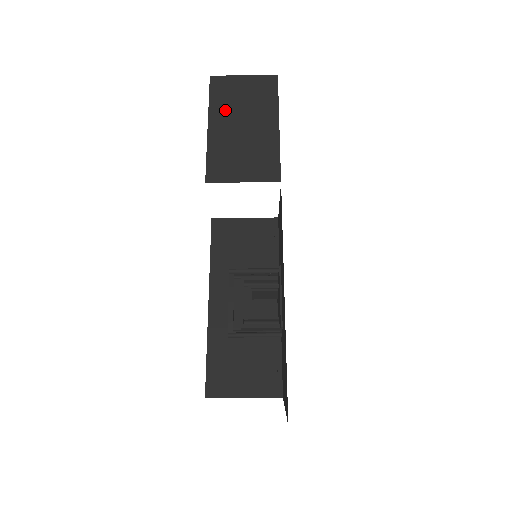
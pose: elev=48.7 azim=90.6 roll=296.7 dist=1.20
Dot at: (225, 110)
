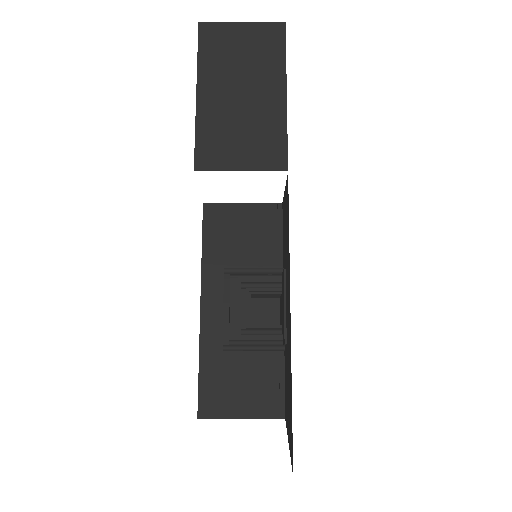
Dot at: (218, 71)
